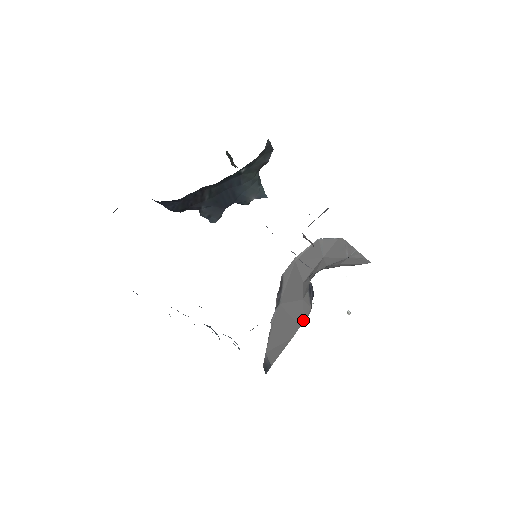
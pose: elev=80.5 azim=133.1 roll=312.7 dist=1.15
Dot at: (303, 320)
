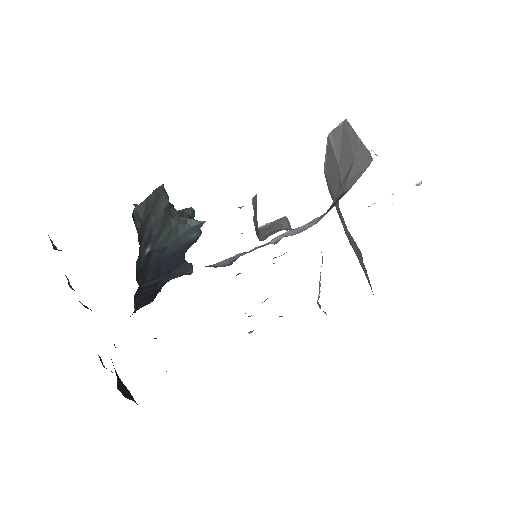
Dot at: (360, 253)
